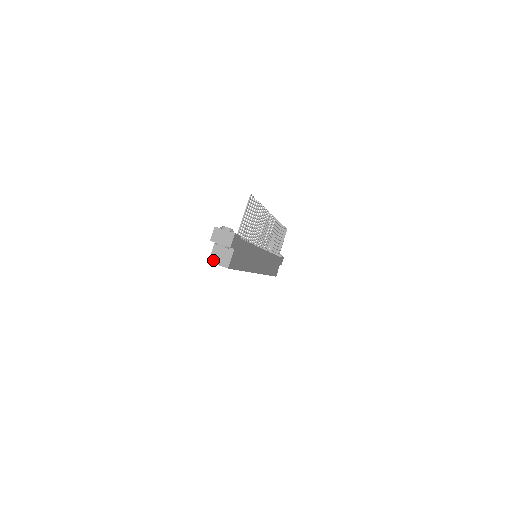
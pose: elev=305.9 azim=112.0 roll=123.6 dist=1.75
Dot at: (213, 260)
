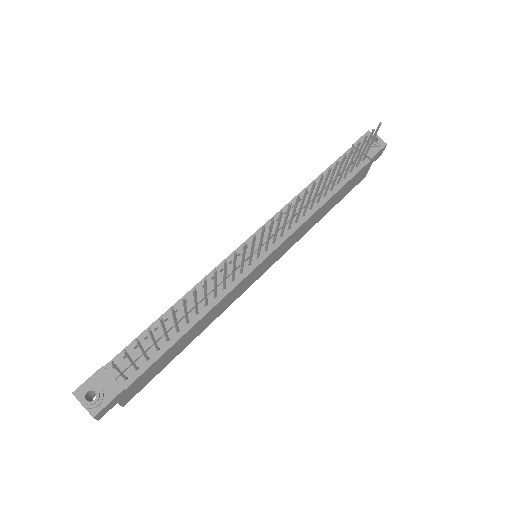
Dot at: occluded
